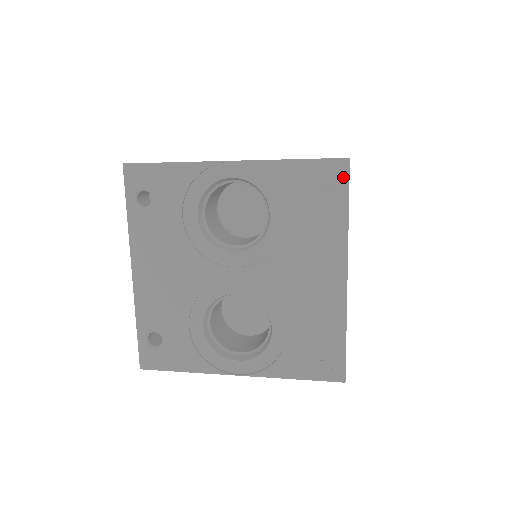
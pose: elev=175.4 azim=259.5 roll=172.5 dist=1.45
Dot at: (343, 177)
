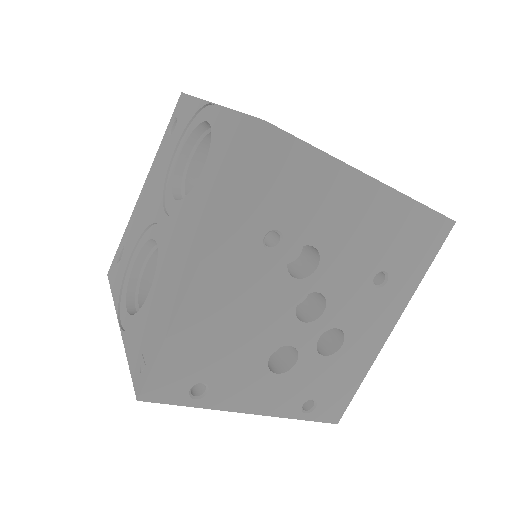
Dot at: (250, 144)
